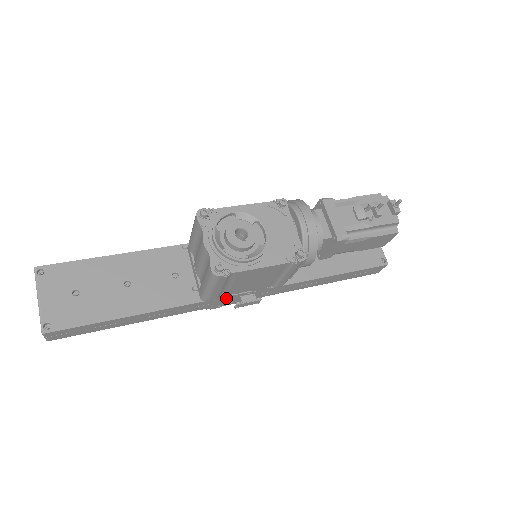
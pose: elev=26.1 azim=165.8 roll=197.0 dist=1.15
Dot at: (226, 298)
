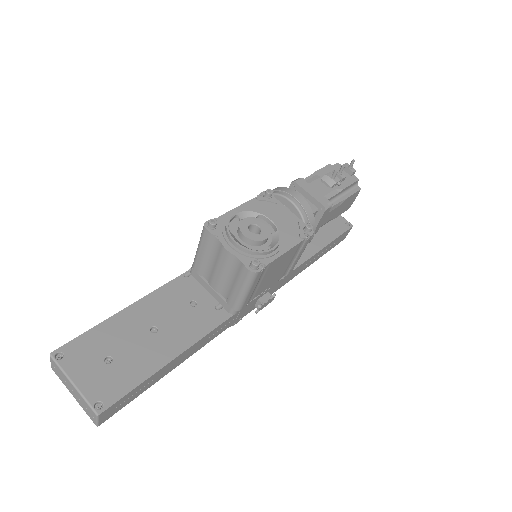
Dot at: (248, 305)
